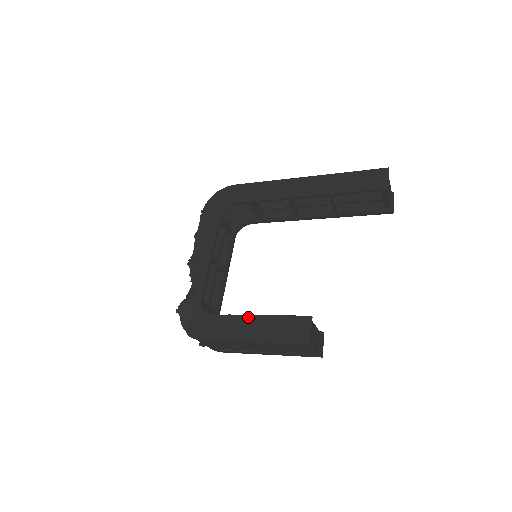
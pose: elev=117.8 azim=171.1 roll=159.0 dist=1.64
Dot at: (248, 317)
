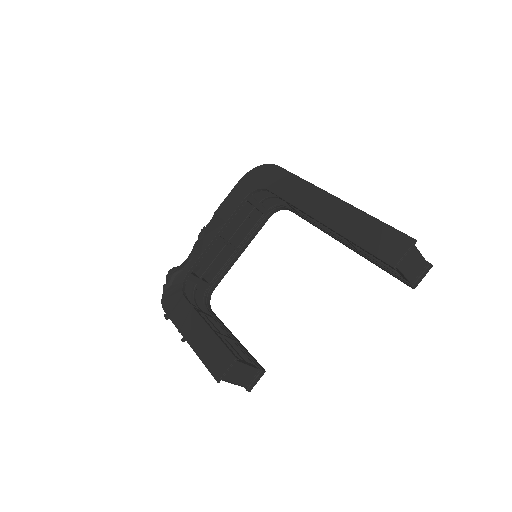
Dot at: (200, 319)
